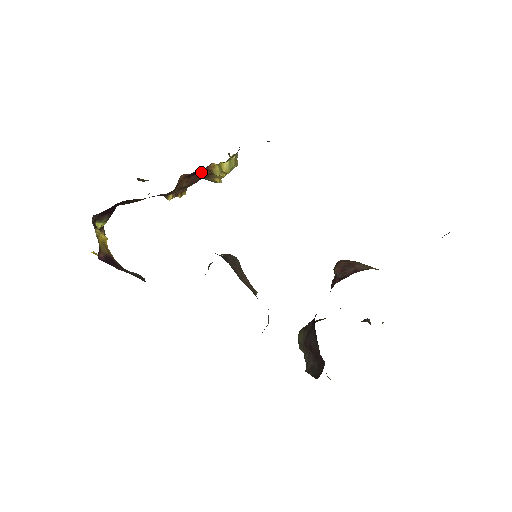
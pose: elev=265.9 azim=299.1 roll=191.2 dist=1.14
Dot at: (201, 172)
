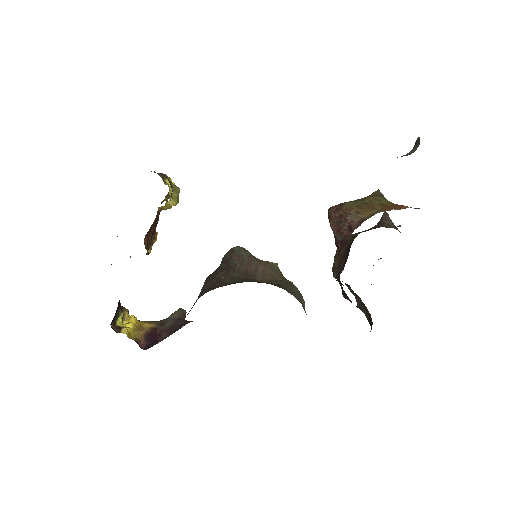
Dot at: occluded
